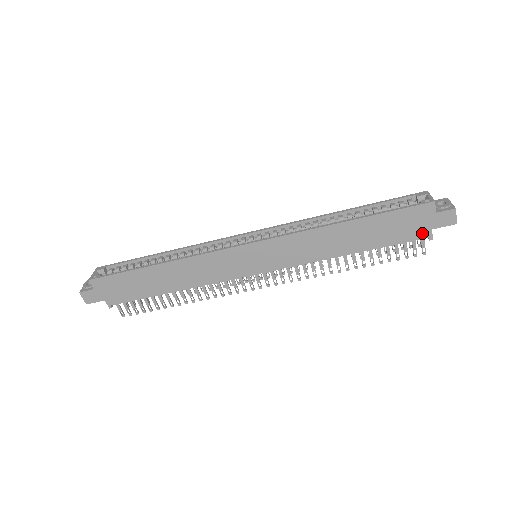
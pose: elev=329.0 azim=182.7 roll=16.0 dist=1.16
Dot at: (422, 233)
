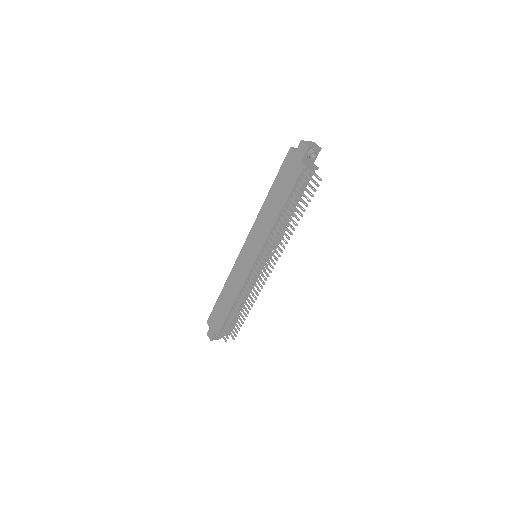
Dot at: (299, 169)
